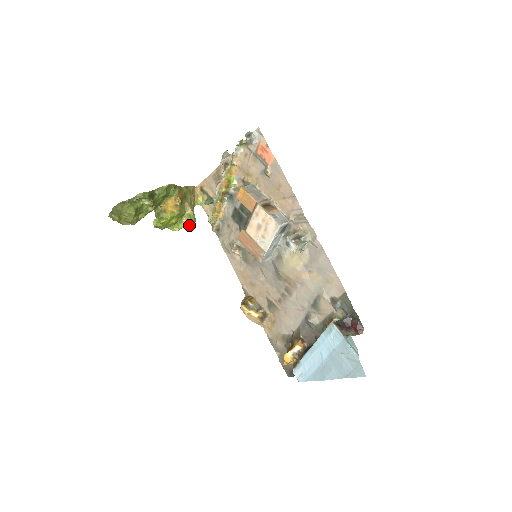
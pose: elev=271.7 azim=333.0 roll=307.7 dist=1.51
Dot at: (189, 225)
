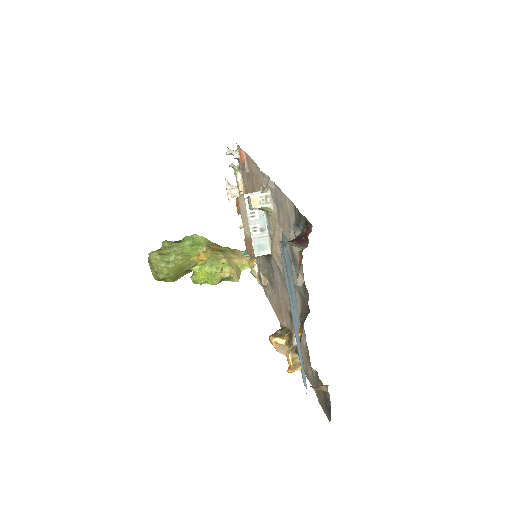
Dot at: (225, 275)
